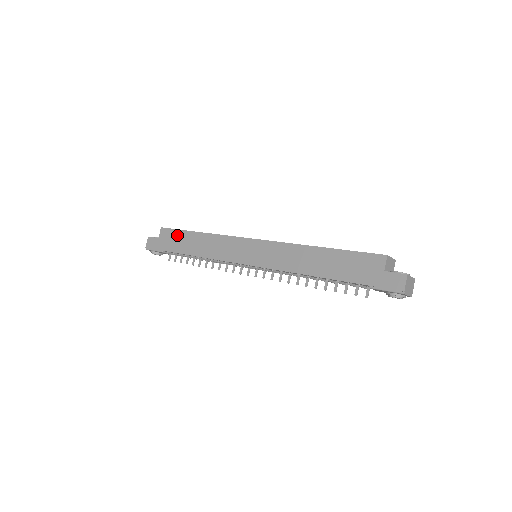
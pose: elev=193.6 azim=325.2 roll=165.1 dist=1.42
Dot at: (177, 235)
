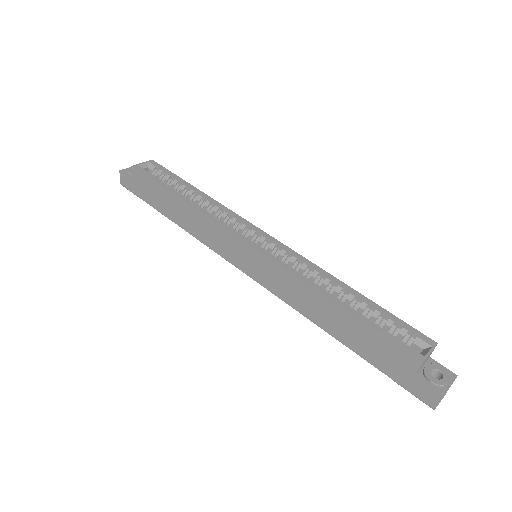
Dot at: (154, 188)
